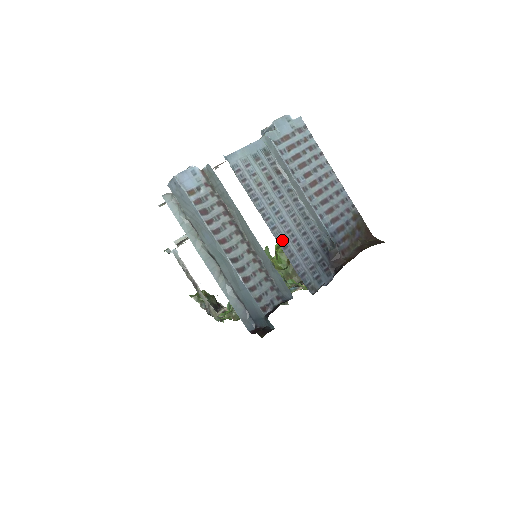
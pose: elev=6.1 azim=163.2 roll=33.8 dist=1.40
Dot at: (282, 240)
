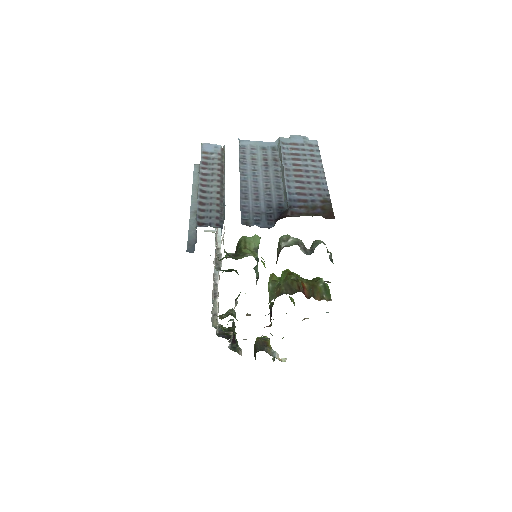
Dot at: (245, 189)
